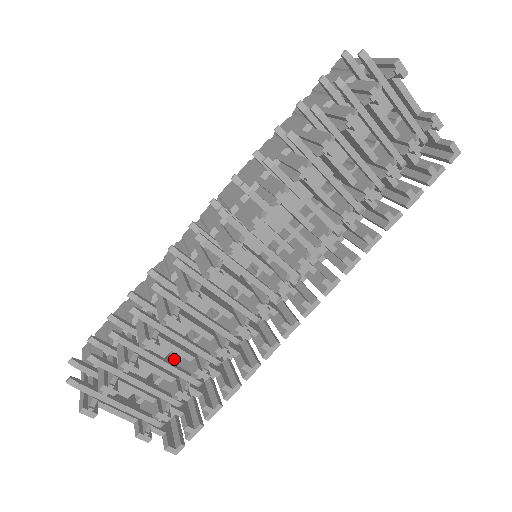
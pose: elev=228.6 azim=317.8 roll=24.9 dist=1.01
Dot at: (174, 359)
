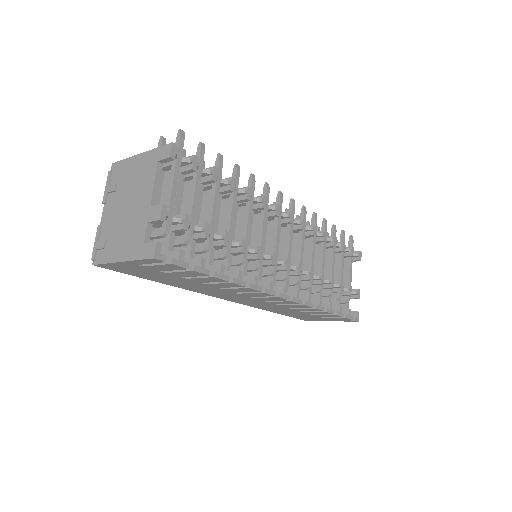
Dot at: occluded
